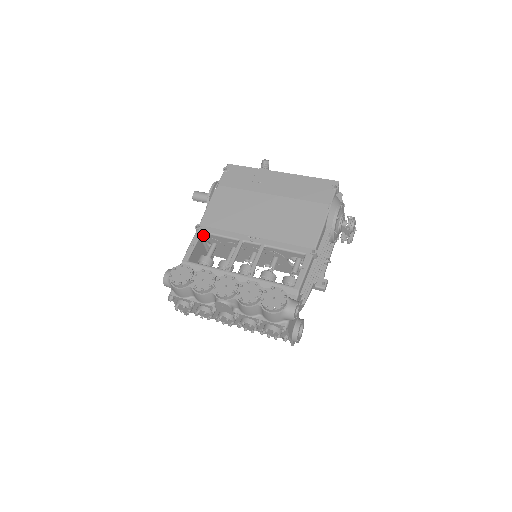
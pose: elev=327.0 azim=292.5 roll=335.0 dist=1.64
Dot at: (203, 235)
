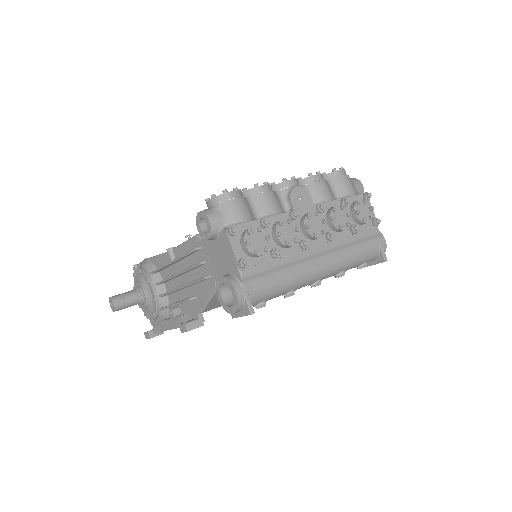
Dot at: occluded
